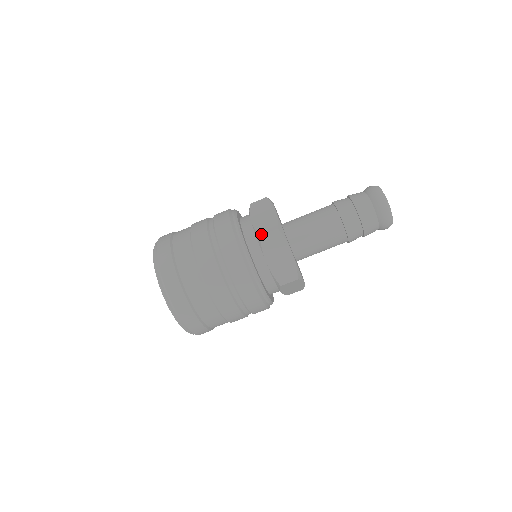
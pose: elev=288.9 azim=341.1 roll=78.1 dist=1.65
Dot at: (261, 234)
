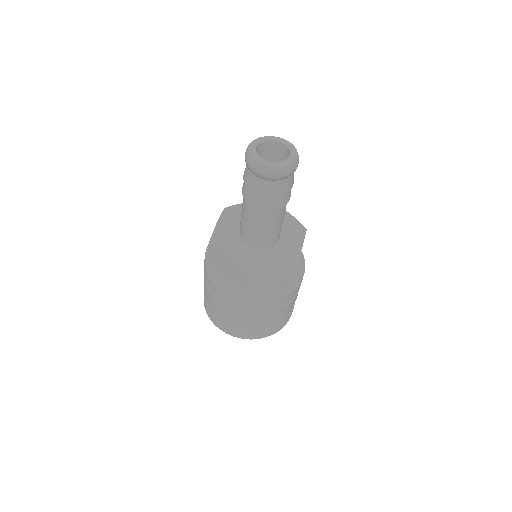
Dot at: (243, 284)
